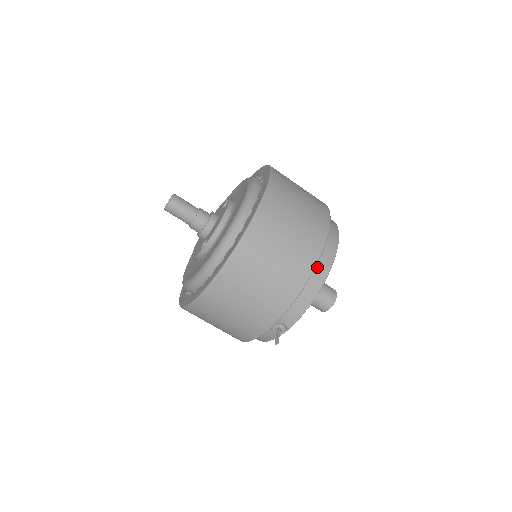
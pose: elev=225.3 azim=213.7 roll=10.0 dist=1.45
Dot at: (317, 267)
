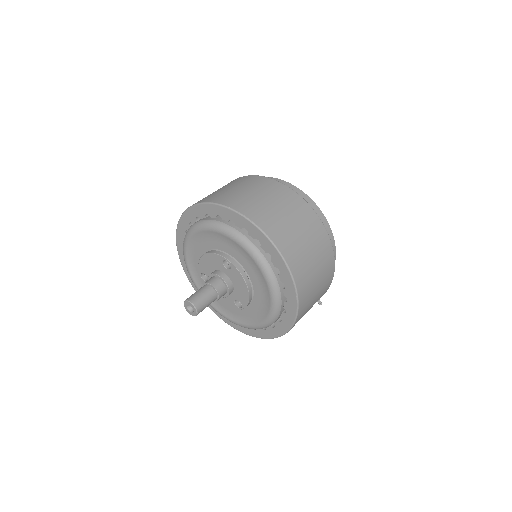
Dot at: occluded
